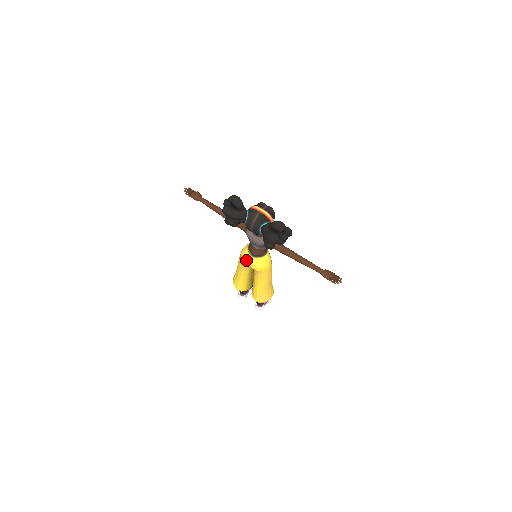
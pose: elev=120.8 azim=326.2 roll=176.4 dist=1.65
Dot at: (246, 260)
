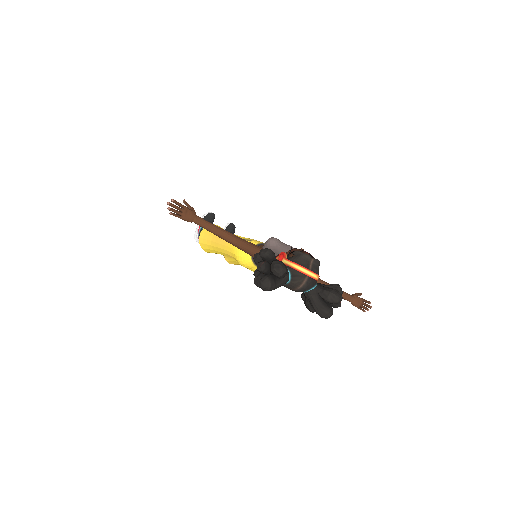
Dot at: (246, 266)
